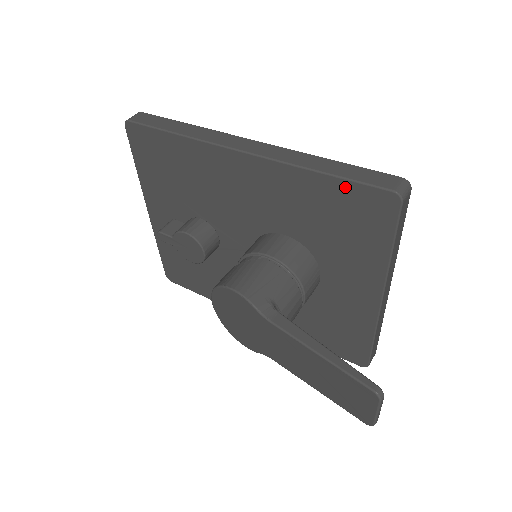
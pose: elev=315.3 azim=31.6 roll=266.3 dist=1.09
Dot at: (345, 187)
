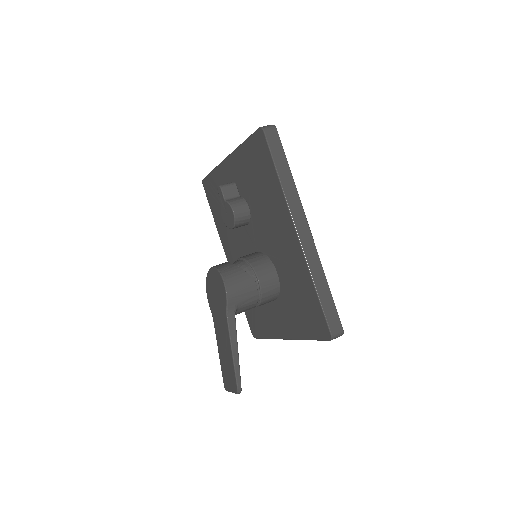
Dot at: (318, 307)
